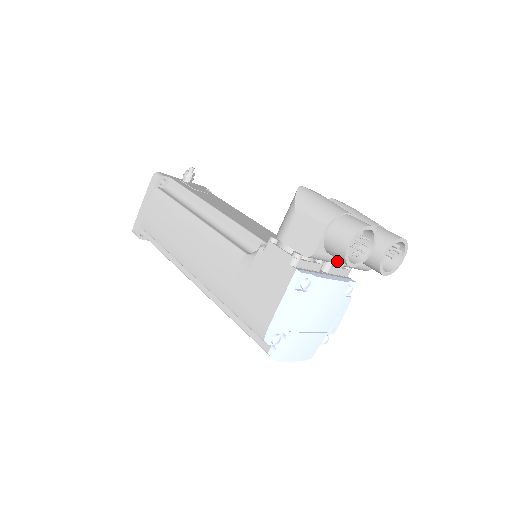
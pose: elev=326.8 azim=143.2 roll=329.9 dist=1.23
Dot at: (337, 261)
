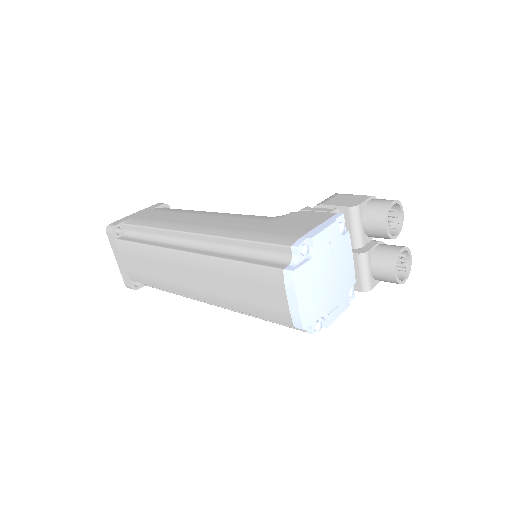
Dot at: (360, 242)
